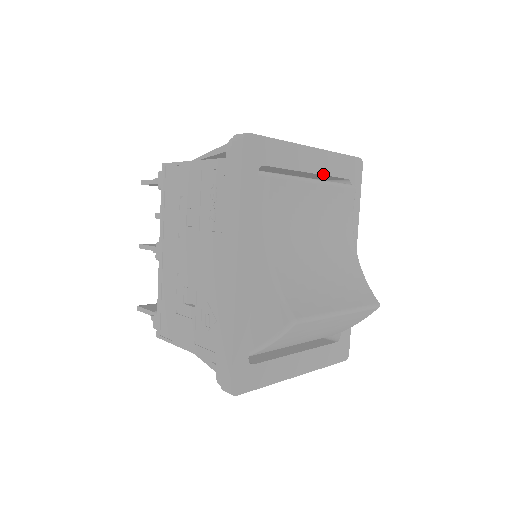
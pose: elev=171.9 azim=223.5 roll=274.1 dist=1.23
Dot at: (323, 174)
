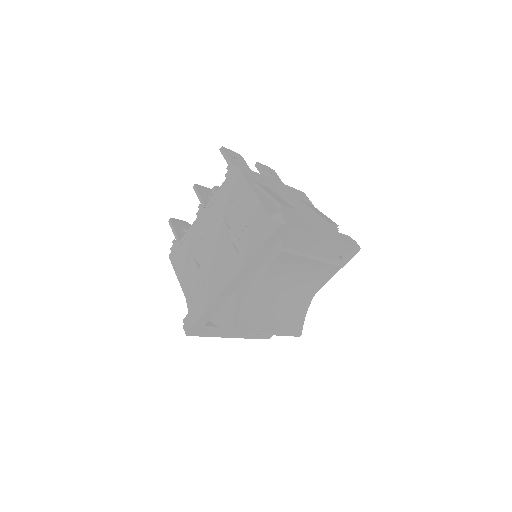
Dot at: (324, 251)
